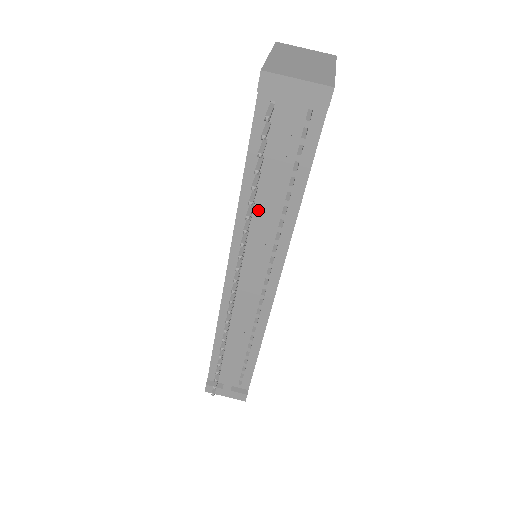
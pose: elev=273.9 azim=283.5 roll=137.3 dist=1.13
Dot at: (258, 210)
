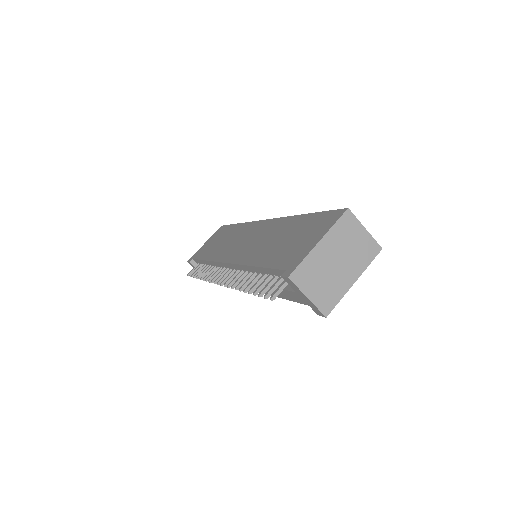
Dot at: occluded
